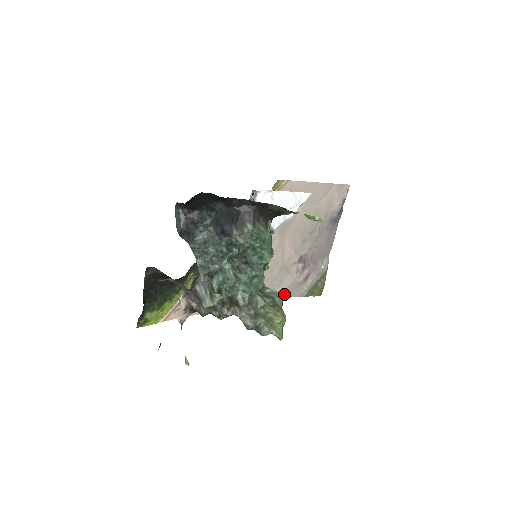
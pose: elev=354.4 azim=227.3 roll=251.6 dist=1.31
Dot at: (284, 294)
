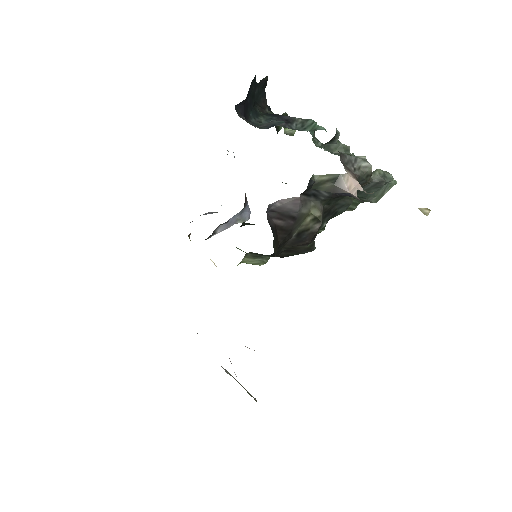
Dot at: occluded
